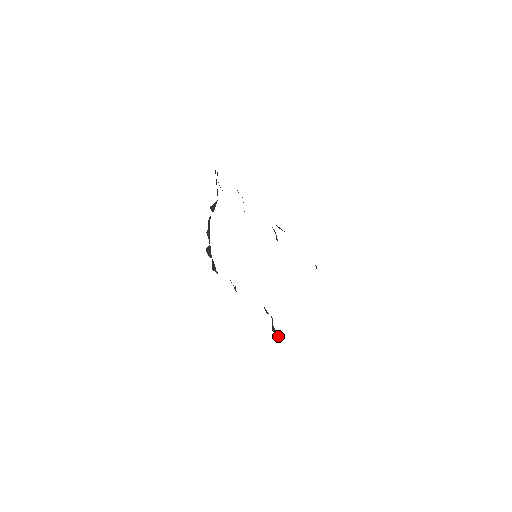
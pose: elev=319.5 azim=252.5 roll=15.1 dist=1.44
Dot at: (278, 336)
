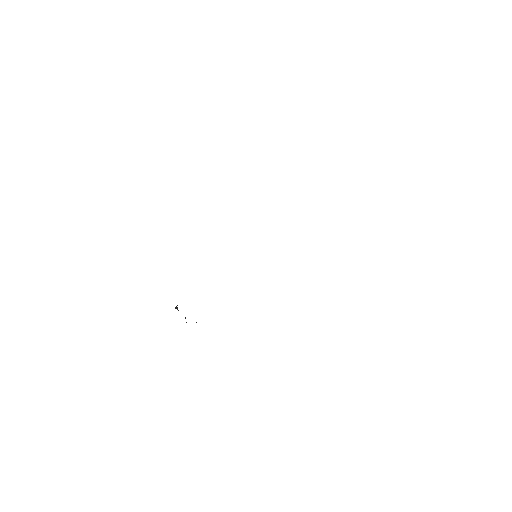
Dot at: occluded
